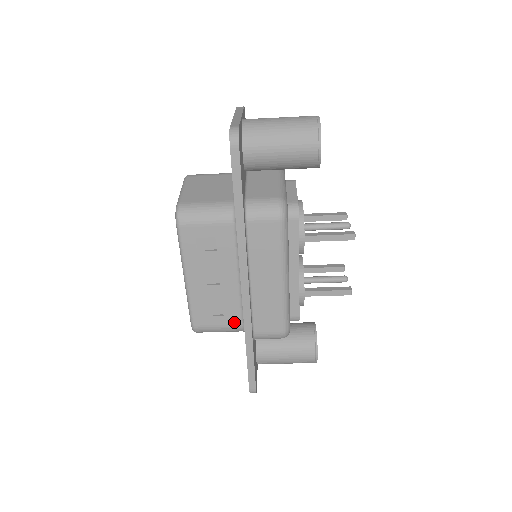
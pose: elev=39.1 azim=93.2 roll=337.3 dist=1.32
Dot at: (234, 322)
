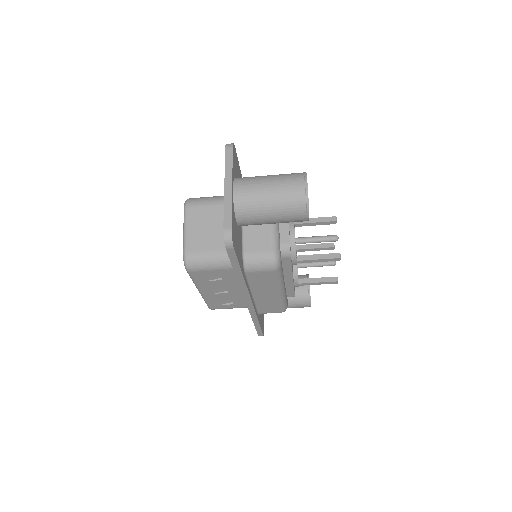
Dot at: (242, 306)
